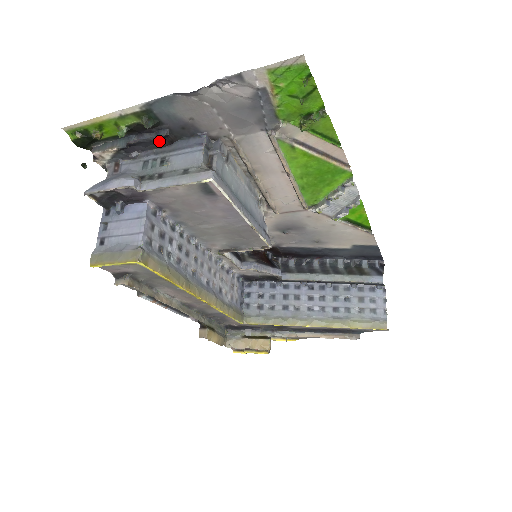
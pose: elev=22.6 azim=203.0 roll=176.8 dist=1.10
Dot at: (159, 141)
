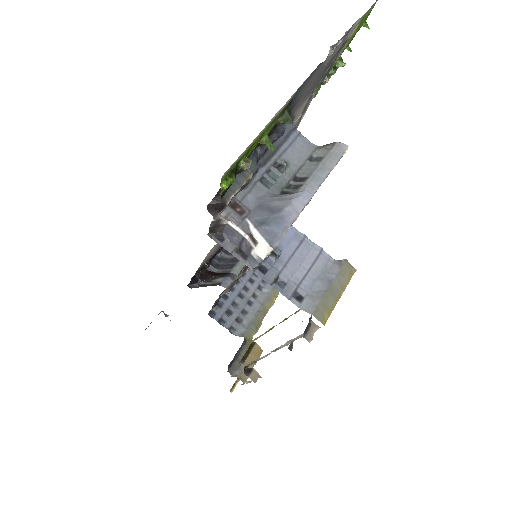
Dot at: occluded
